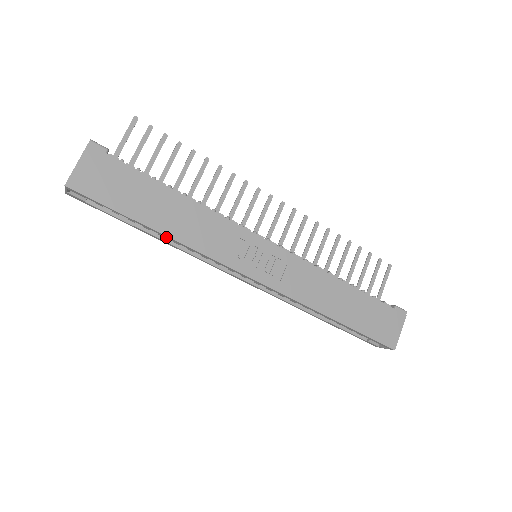
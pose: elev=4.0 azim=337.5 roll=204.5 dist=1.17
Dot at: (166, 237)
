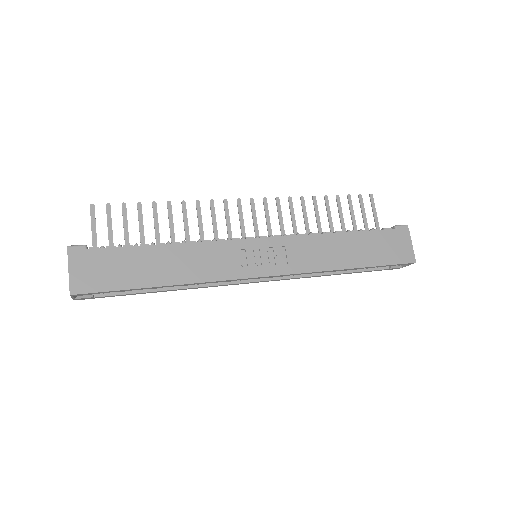
Dot at: occluded
